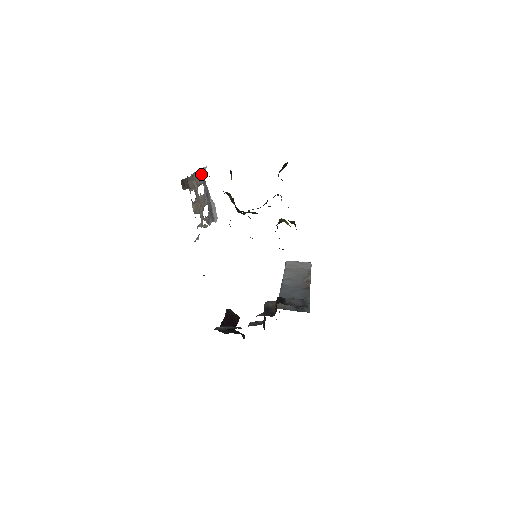
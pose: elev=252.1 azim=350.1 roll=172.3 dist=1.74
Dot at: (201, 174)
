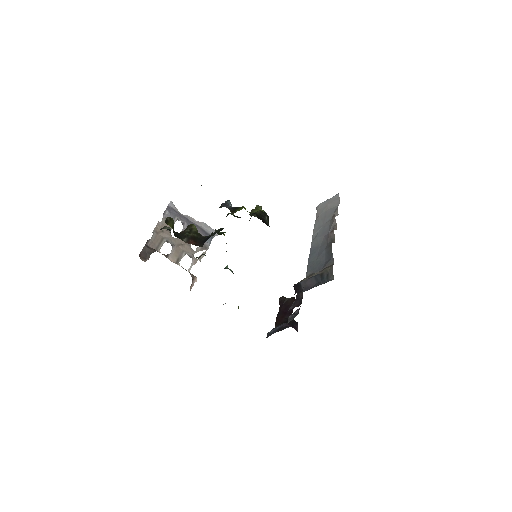
Dot at: (168, 214)
